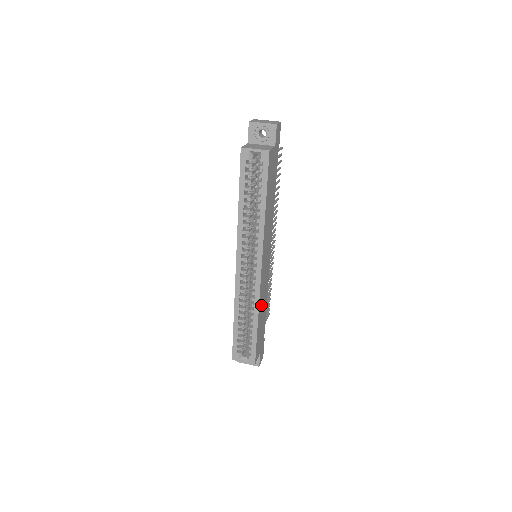
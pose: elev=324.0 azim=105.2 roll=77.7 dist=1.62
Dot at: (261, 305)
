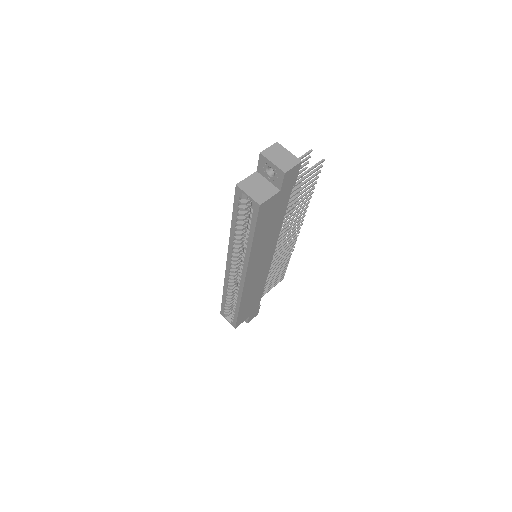
Dot at: (248, 296)
